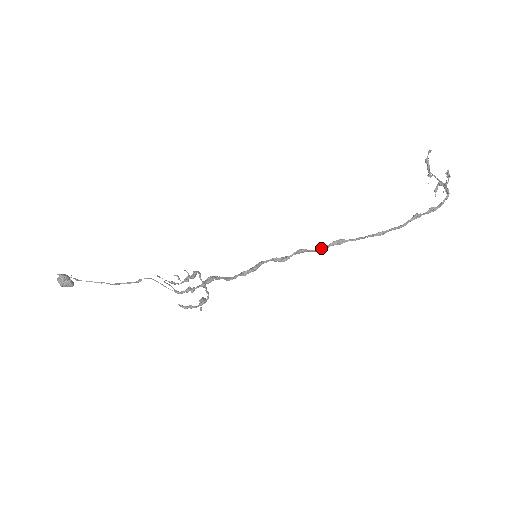
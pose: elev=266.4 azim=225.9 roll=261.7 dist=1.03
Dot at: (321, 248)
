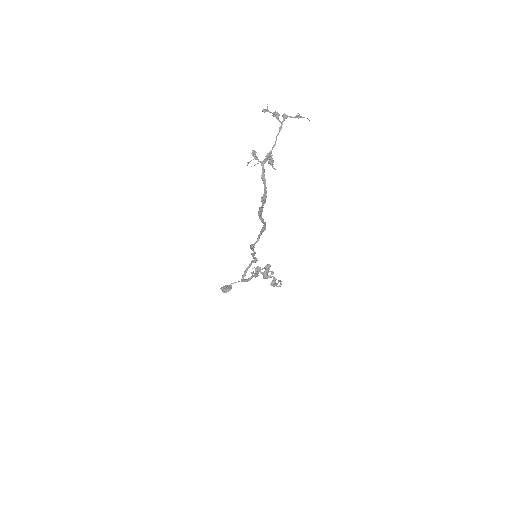
Dot at: (254, 251)
